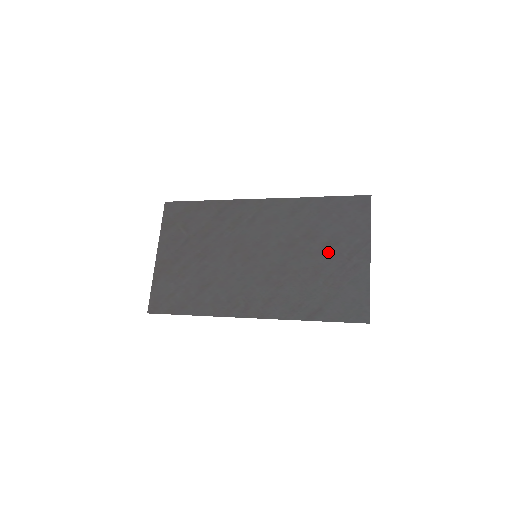
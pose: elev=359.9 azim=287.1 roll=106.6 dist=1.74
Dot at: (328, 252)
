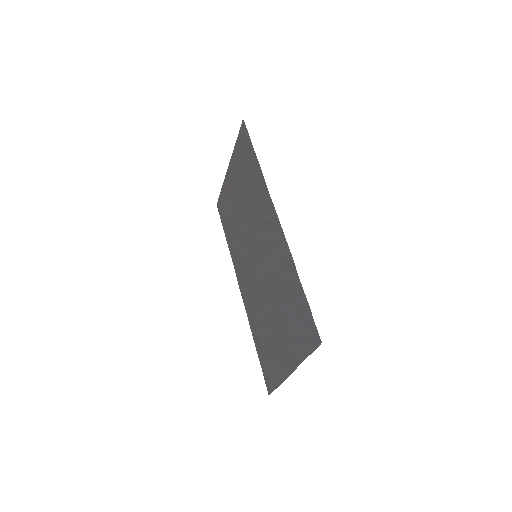
Dot at: (279, 326)
